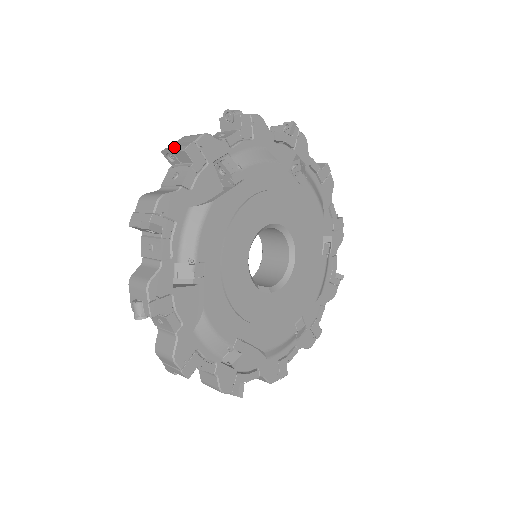
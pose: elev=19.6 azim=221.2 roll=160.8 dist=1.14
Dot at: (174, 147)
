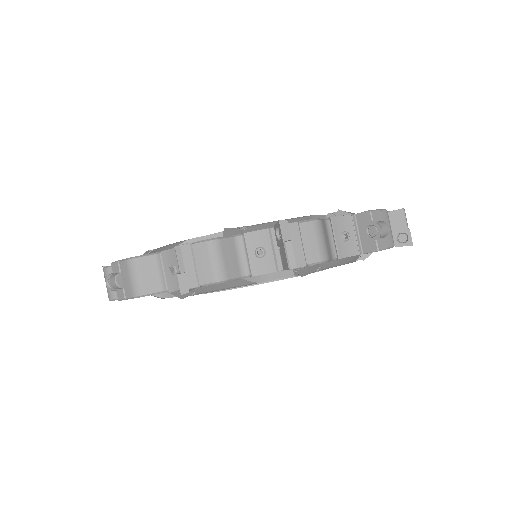
Dot at: (291, 240)
